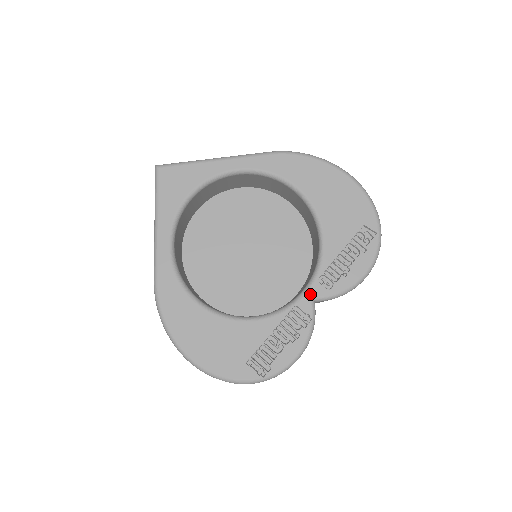
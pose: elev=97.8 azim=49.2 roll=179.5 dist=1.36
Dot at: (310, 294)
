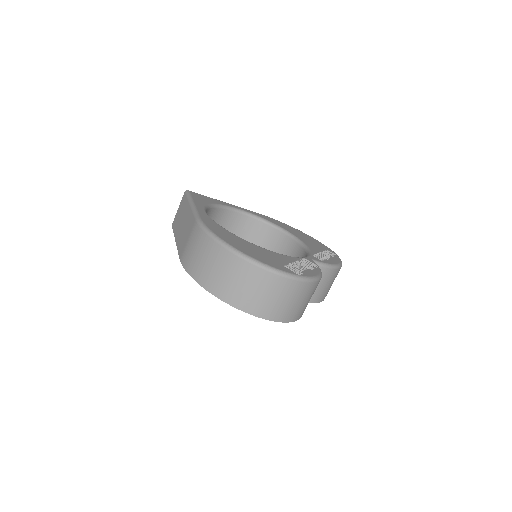
Dot at: (311, 258)
